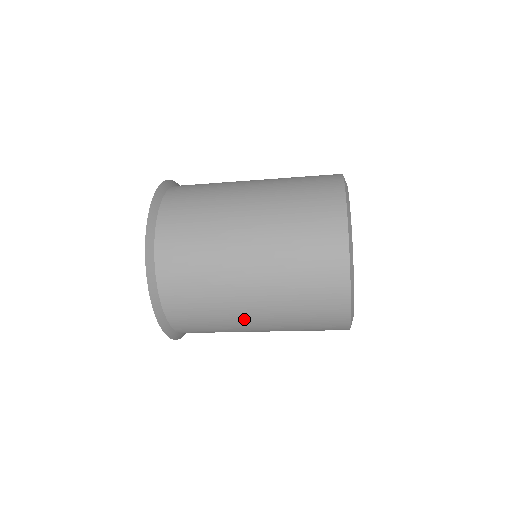
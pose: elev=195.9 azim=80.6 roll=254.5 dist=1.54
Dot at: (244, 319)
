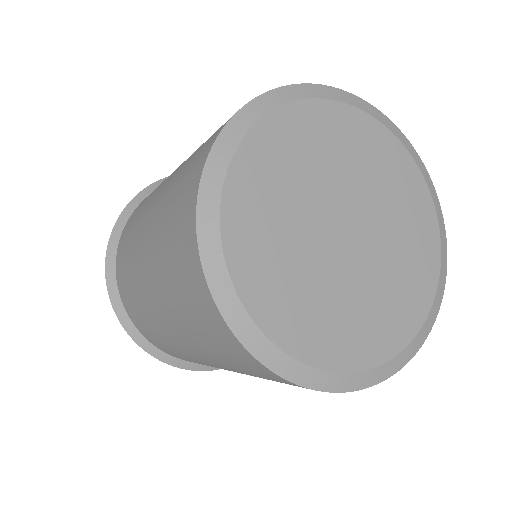
Dot at: (200, 359)
